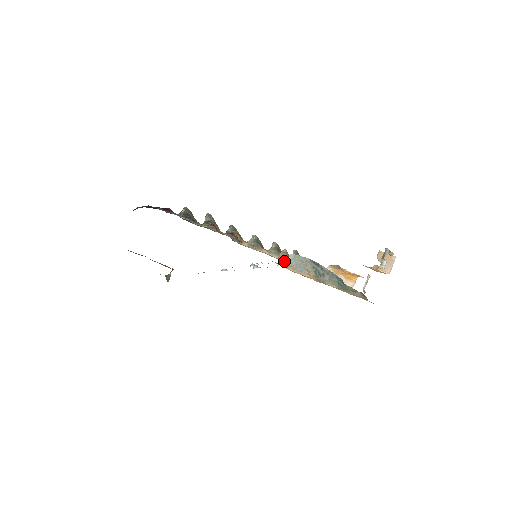
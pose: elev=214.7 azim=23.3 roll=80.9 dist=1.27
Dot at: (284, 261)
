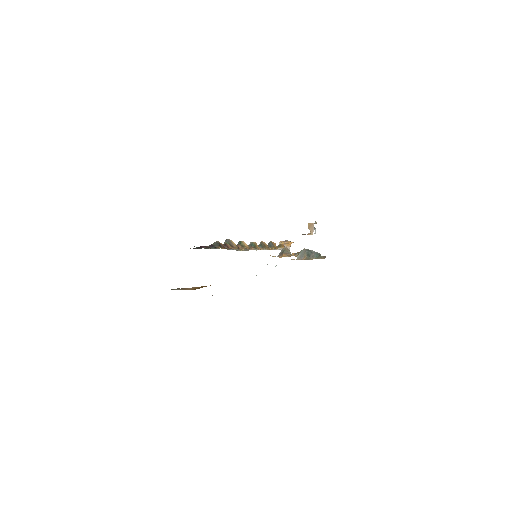
Dot at: (281, 254)
